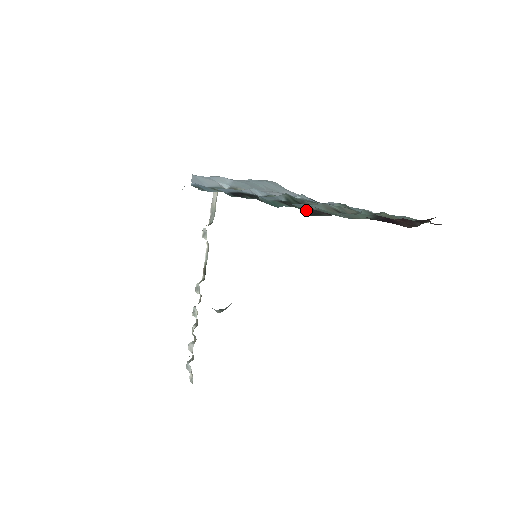
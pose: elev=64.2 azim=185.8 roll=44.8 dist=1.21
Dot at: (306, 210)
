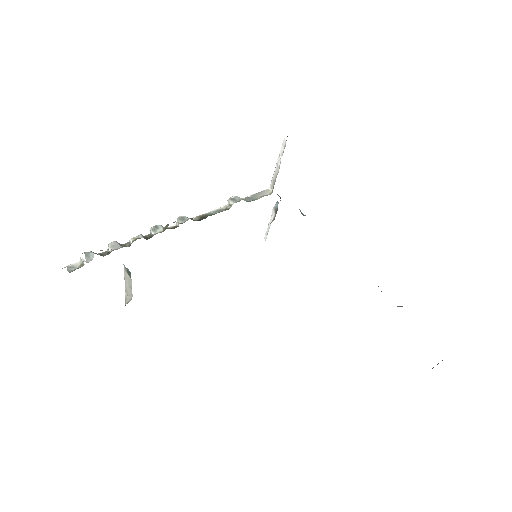
Dot at: occluded
